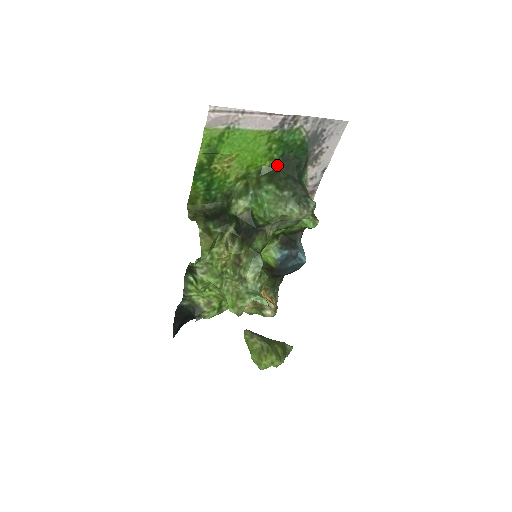
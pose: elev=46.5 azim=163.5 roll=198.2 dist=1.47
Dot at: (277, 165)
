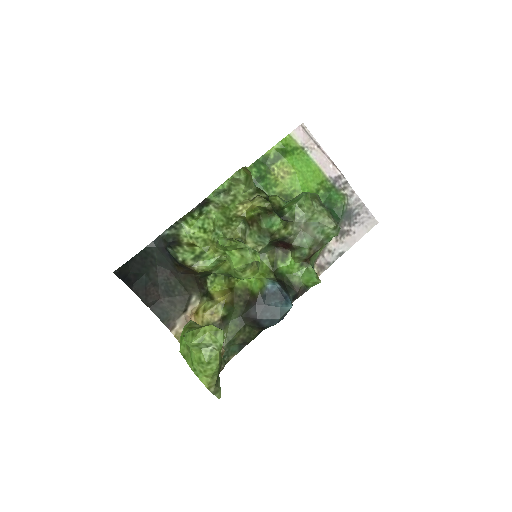
Dot at: occluded
